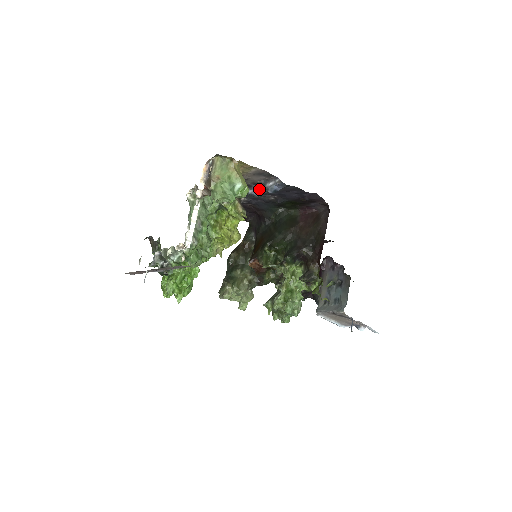
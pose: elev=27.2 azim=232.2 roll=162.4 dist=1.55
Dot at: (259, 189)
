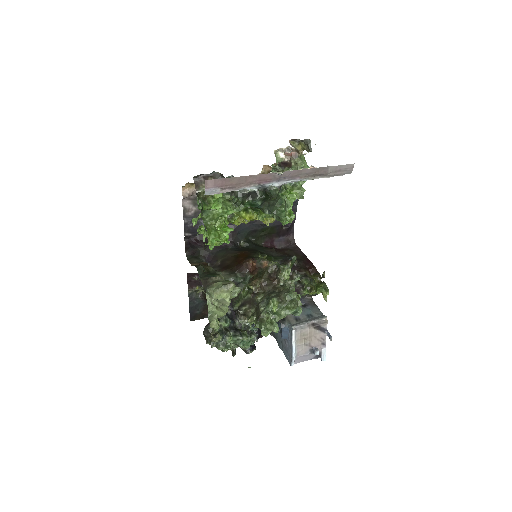
Dot at: occluded
